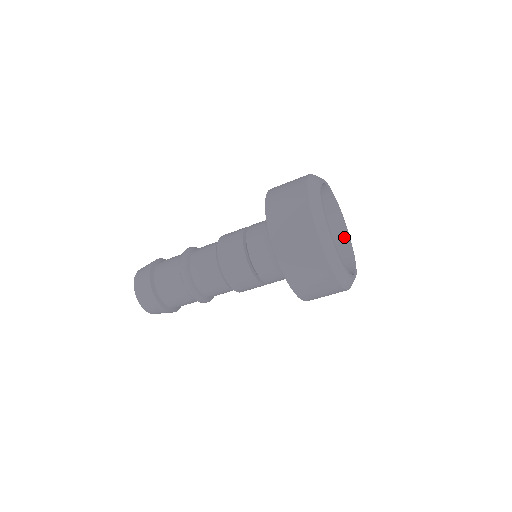
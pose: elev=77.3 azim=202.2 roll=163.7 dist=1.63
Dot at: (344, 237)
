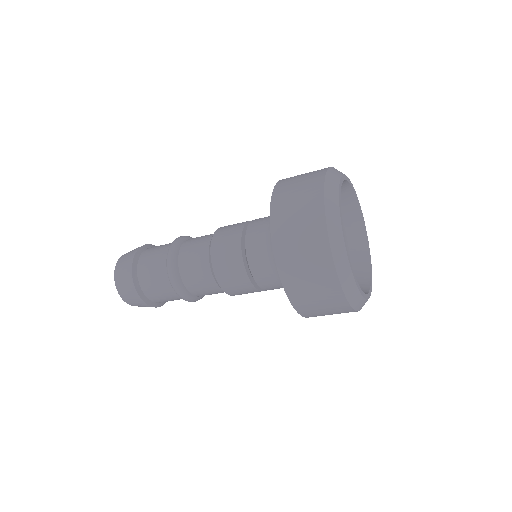
Dot at: (359, 231)
